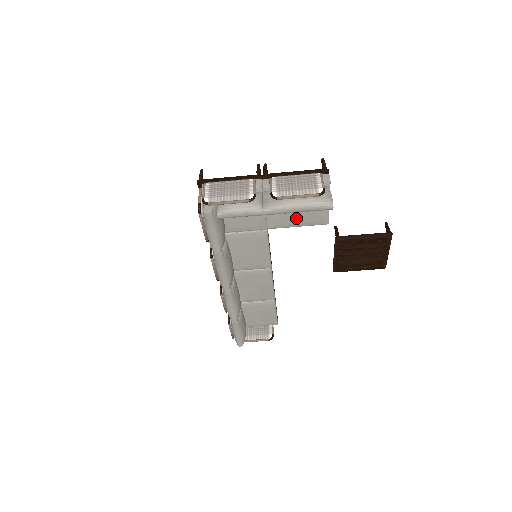
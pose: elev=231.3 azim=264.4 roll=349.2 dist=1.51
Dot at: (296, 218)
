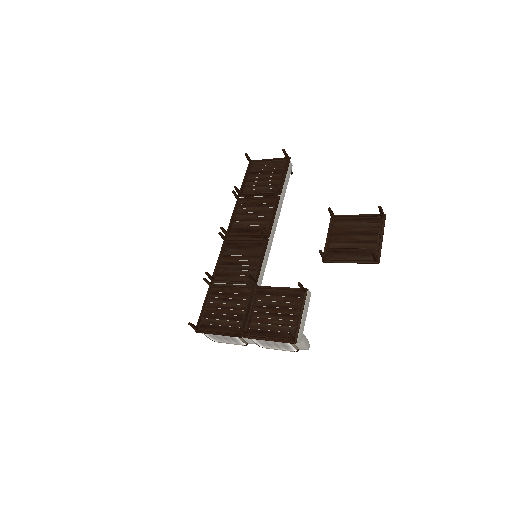
Dot at: occluded
